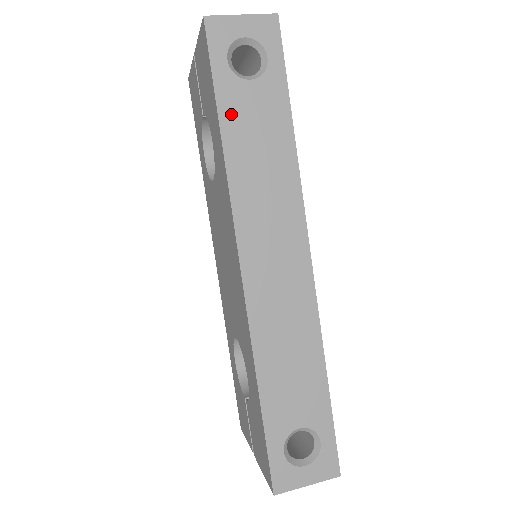
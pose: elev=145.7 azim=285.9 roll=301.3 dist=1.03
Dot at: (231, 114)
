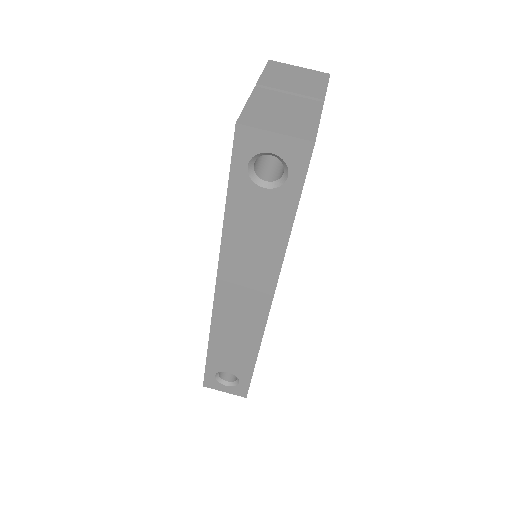
Dot at: (238, 206)
